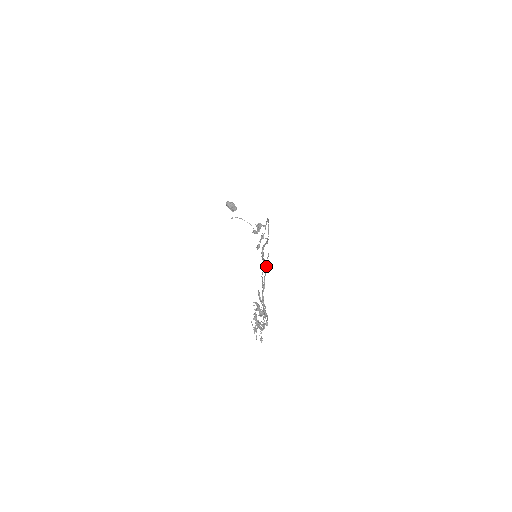
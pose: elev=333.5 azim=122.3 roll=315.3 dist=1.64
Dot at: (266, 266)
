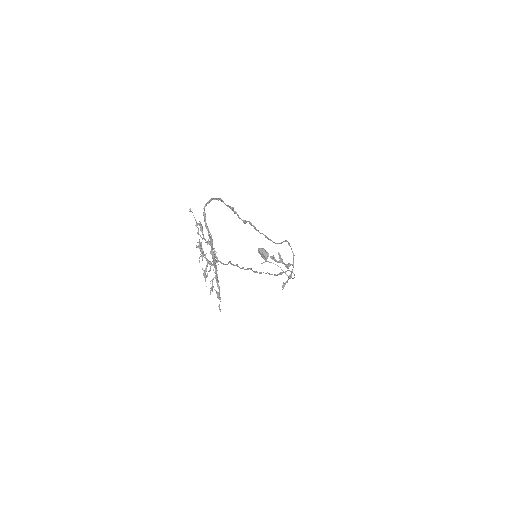
Dot at: (229, 206)
